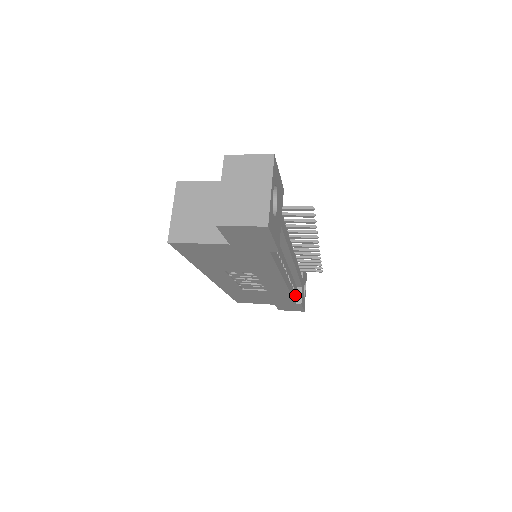
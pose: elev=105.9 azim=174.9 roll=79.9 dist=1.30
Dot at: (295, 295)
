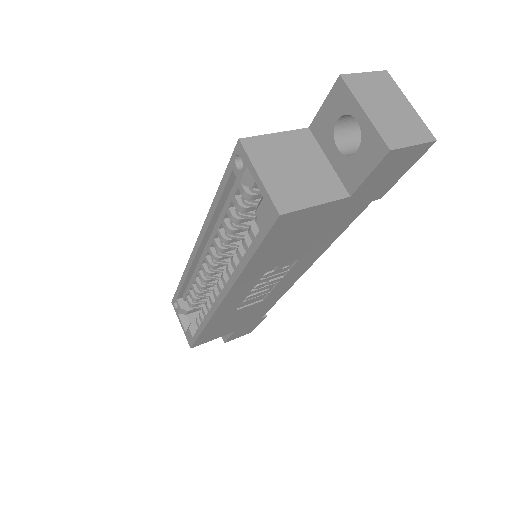
Dot at: occluded
